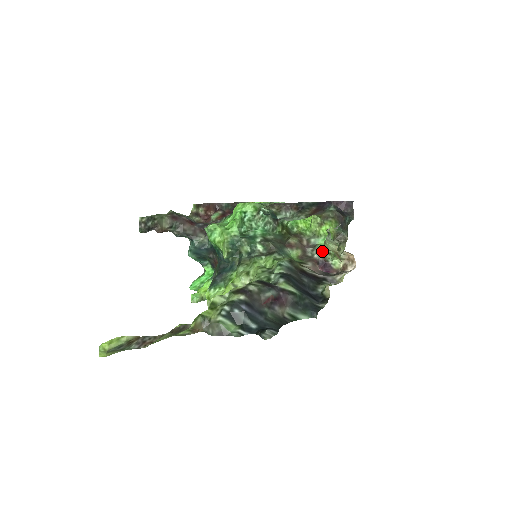
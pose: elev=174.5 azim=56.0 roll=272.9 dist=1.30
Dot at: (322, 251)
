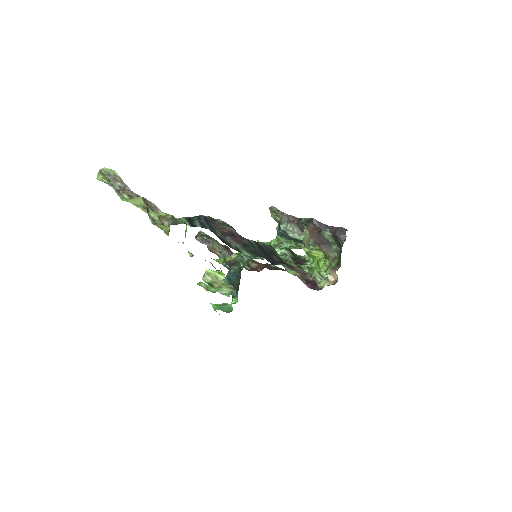
Dot at: (314, 272)
